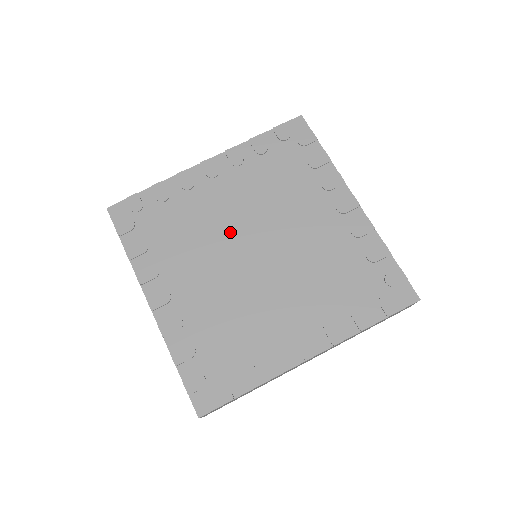
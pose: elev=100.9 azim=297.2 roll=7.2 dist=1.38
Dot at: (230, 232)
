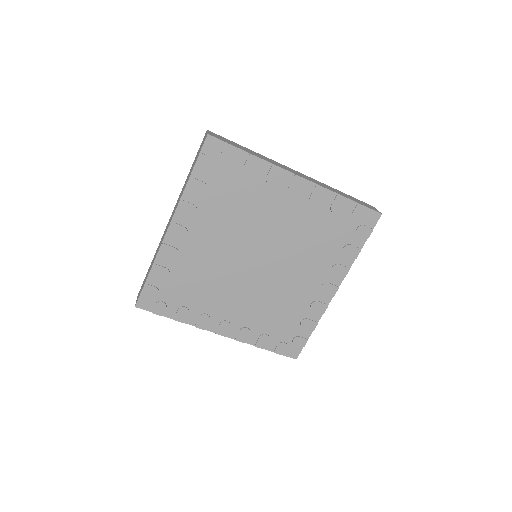
Dot at: (259, 236)
